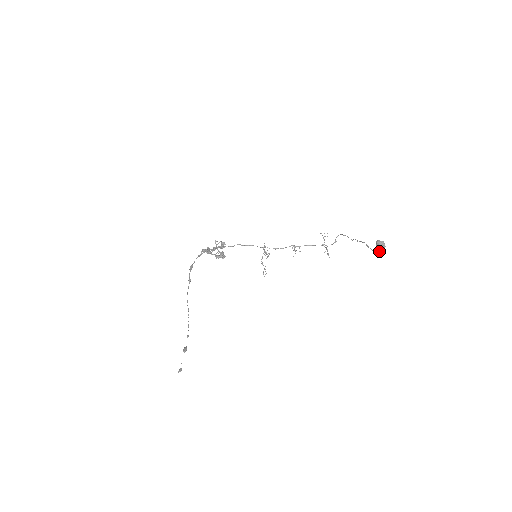
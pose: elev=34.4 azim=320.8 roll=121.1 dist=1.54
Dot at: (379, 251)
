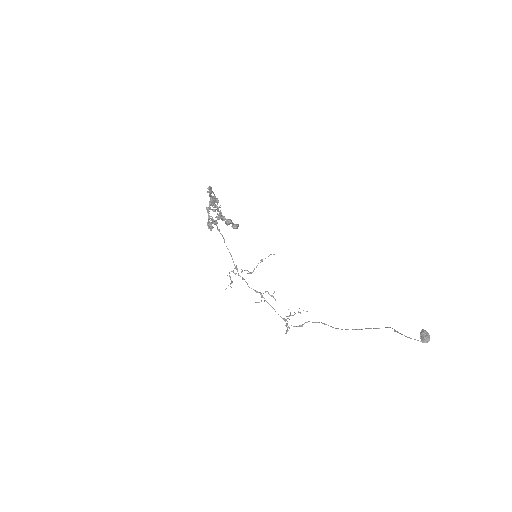
Dot at: (421, 340)
